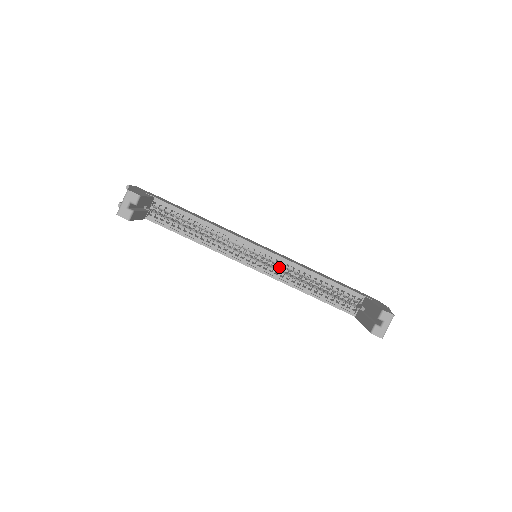
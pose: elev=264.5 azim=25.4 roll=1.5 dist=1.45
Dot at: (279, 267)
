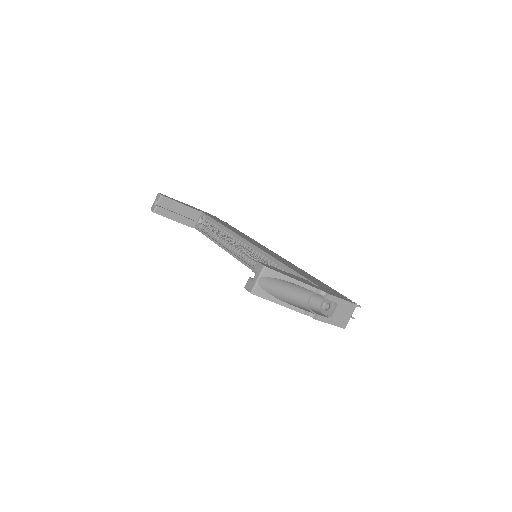
Dot at: occluded
